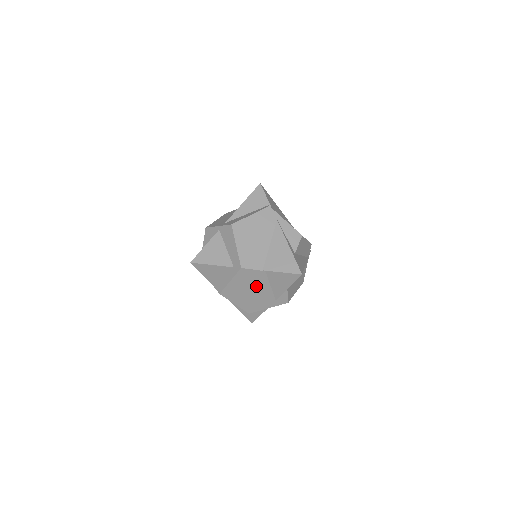
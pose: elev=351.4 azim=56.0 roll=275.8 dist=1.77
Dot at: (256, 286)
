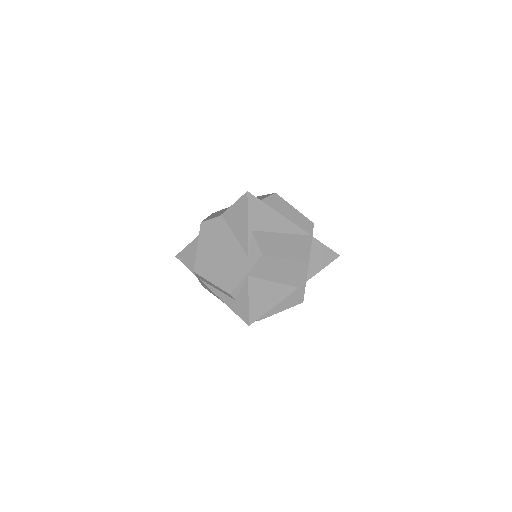
Dot at: (222, 243)
